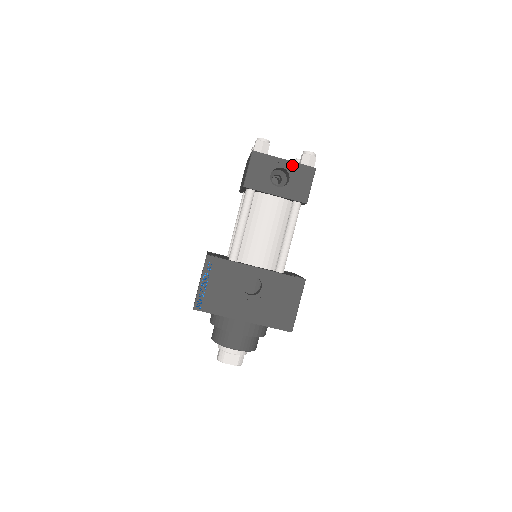
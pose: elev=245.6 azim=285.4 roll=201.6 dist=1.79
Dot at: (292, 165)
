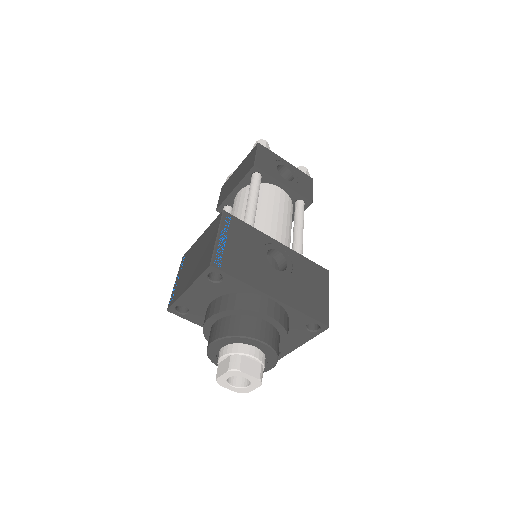
Dot at: (294, 168)
